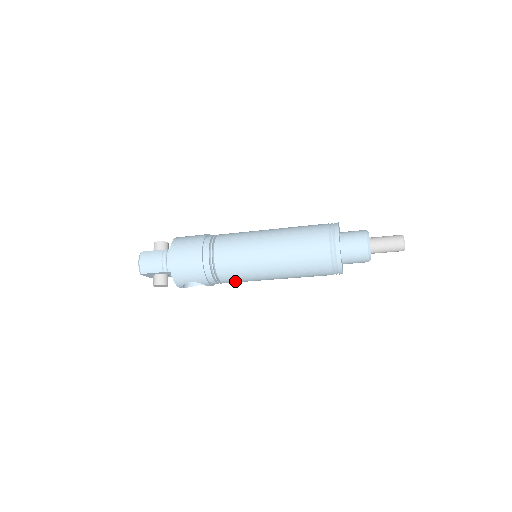
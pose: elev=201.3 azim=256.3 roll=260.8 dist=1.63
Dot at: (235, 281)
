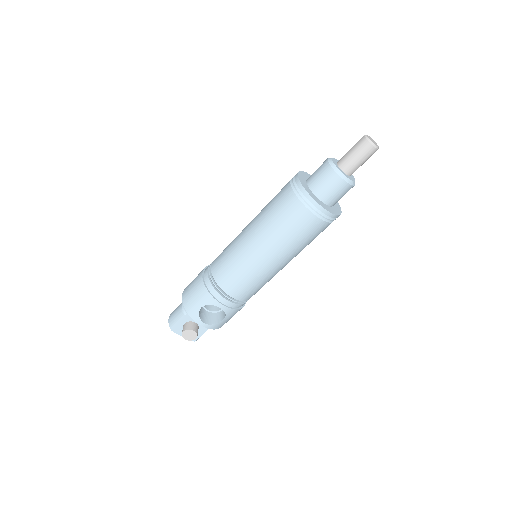
Dot at: (238, 285)
